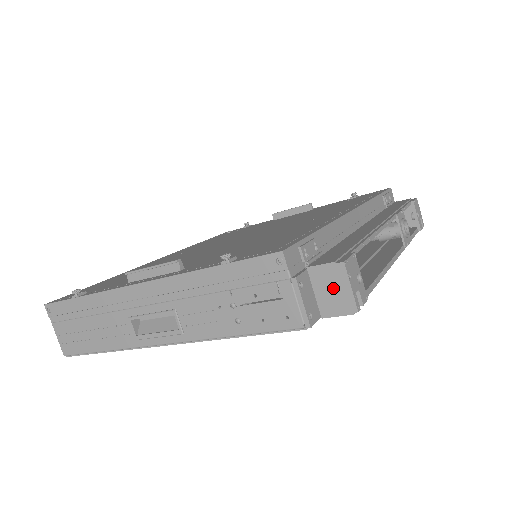
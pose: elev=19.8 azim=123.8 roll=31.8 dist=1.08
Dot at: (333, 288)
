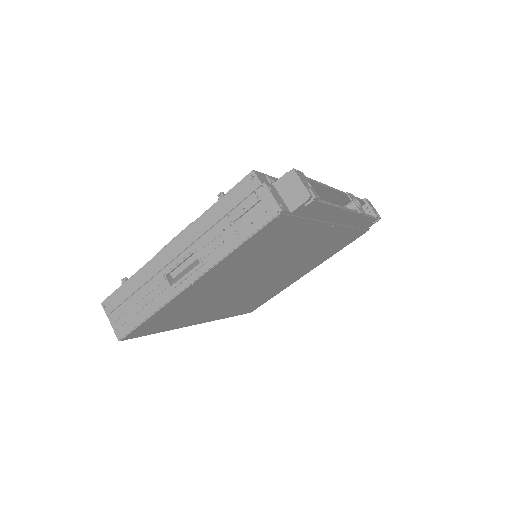
Dot at: (292, 188)
